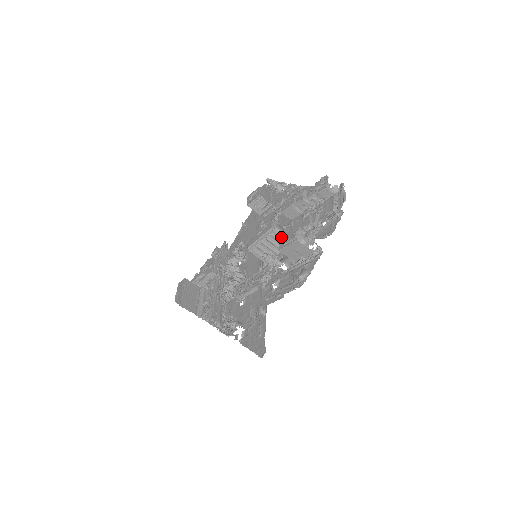
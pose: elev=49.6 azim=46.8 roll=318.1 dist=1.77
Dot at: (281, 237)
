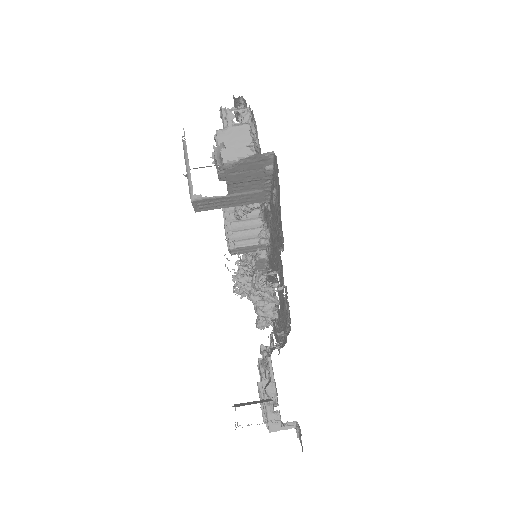
Dot at: occluded
